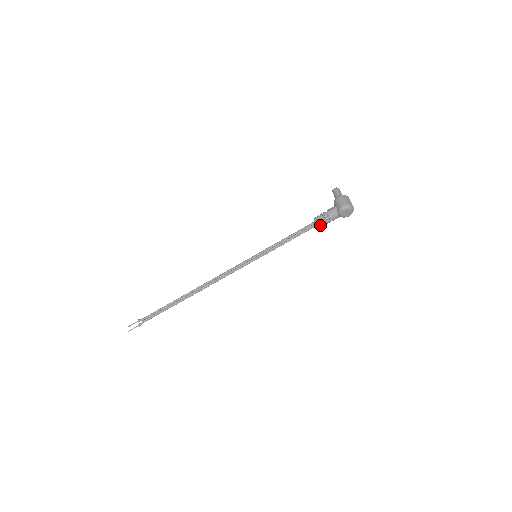
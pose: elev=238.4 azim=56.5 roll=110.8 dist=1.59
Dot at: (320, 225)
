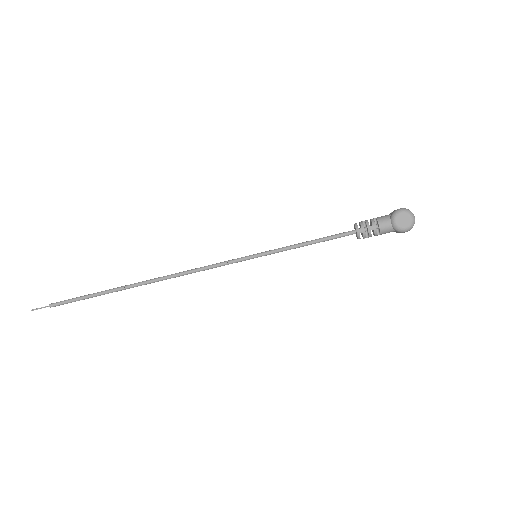
Dot at: (360, 229)
